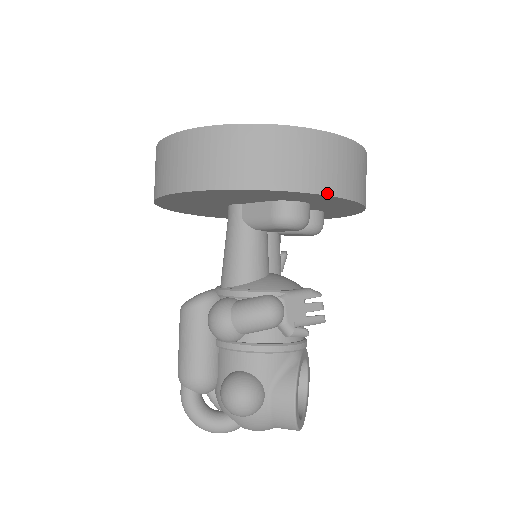
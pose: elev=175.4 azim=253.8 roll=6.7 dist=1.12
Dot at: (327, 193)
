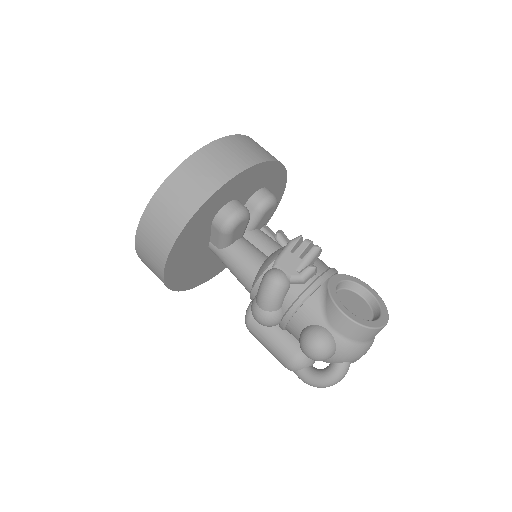
Dot at: (214, 191)
